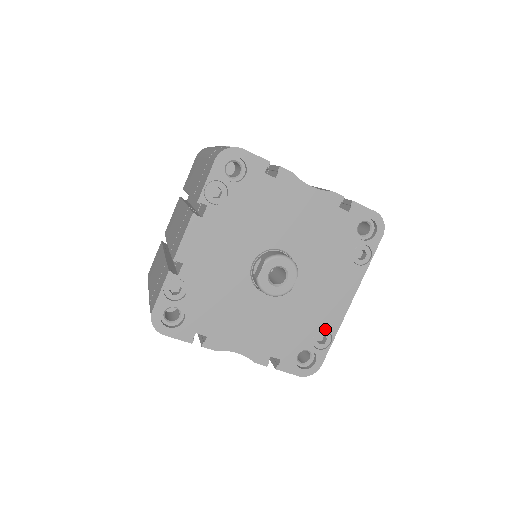
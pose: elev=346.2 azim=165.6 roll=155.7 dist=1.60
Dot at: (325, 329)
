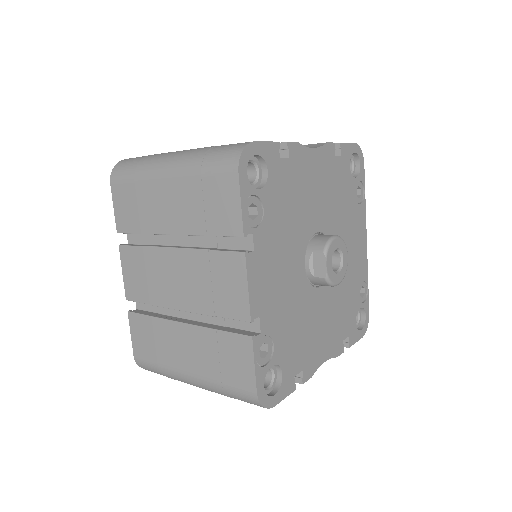
Dot at: (361, 281)
